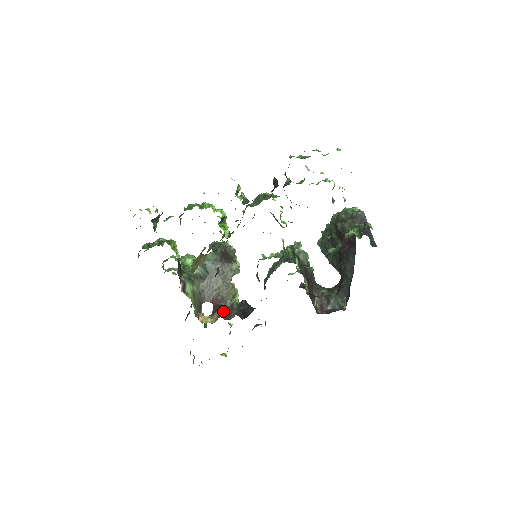
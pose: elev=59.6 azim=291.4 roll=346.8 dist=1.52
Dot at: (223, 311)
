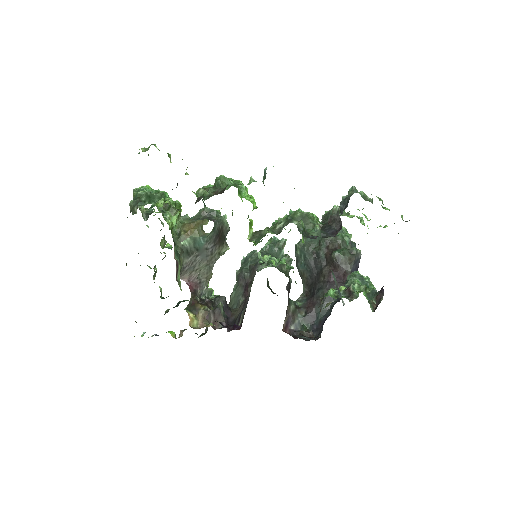
Dot at: (210, 314)
